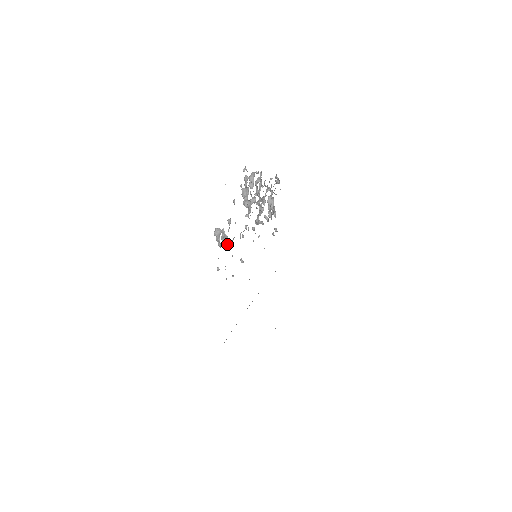
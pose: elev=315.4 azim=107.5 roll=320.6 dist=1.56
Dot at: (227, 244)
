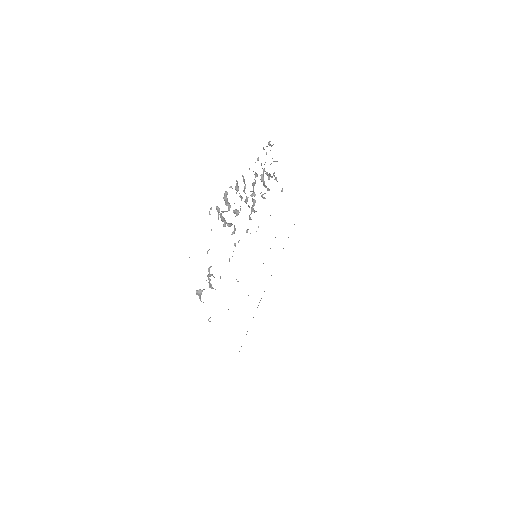
Dot at: occluded
